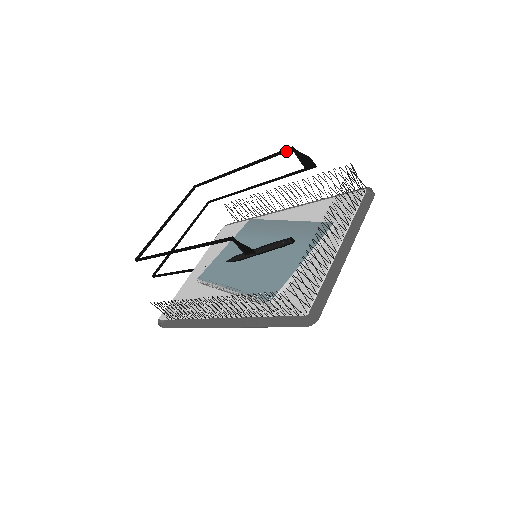
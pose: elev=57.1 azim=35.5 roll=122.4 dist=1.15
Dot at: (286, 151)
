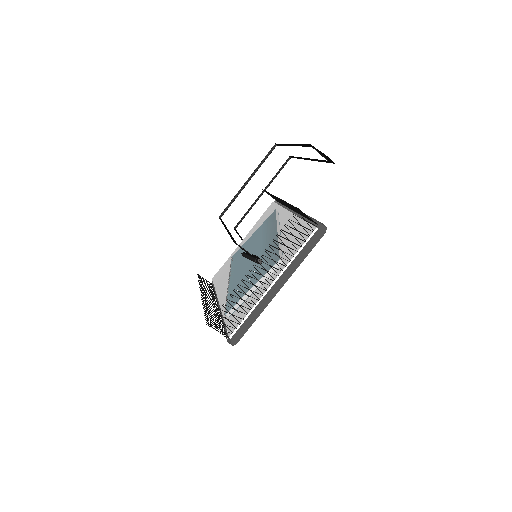
Dot at: (309, 145)
